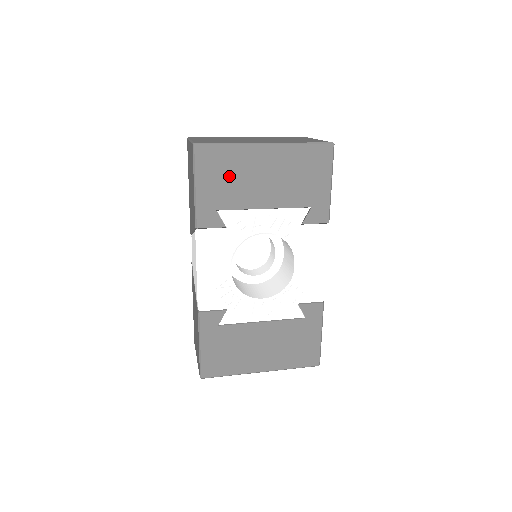
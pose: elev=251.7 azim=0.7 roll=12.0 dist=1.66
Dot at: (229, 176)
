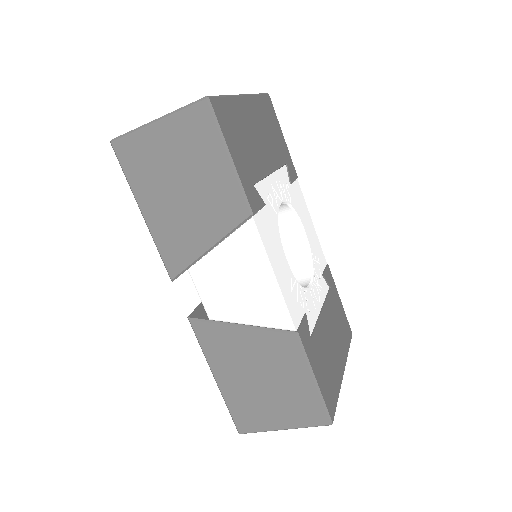
Dot at: (242, 138)
